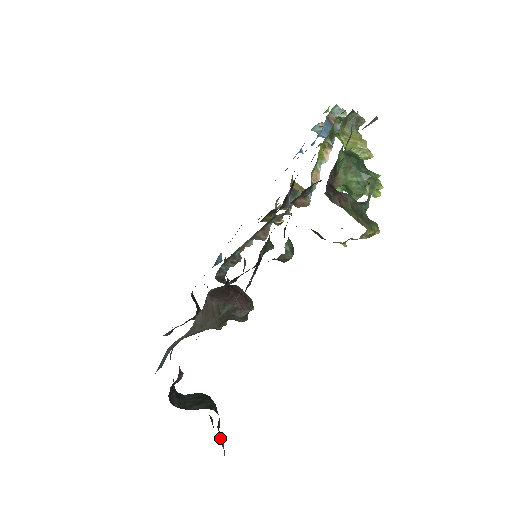
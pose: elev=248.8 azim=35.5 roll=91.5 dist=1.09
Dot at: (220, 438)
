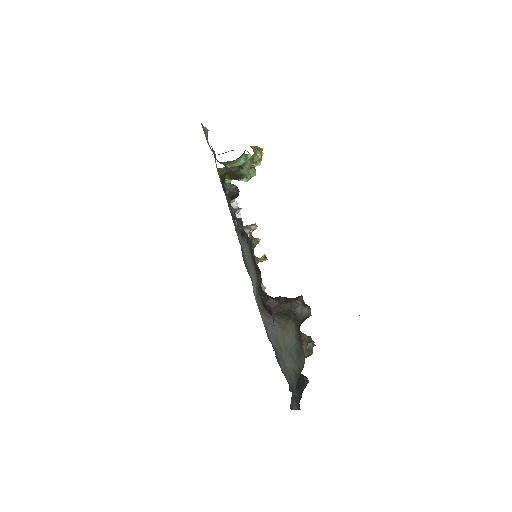
Dot at: occluded
